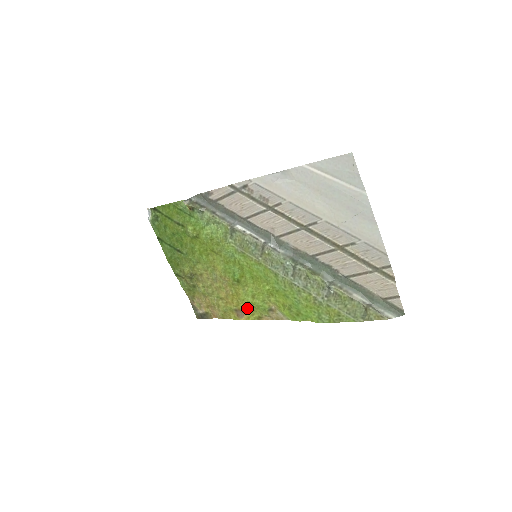
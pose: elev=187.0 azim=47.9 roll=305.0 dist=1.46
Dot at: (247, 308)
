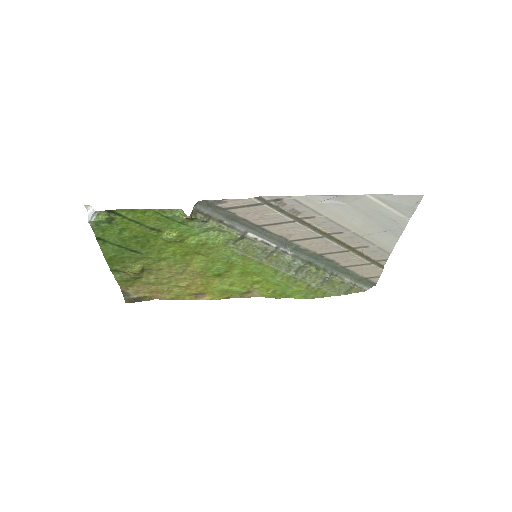
Dot at: (216, 293)
